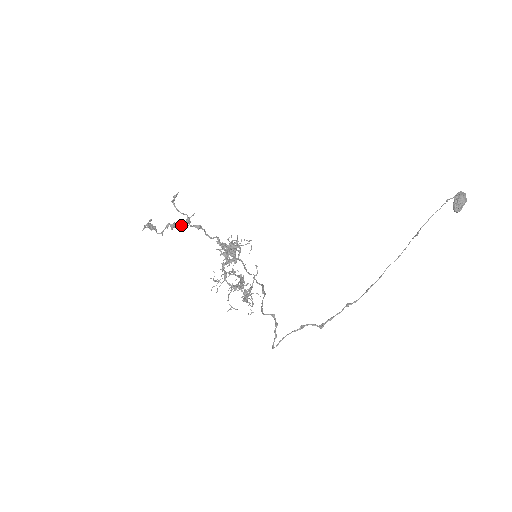
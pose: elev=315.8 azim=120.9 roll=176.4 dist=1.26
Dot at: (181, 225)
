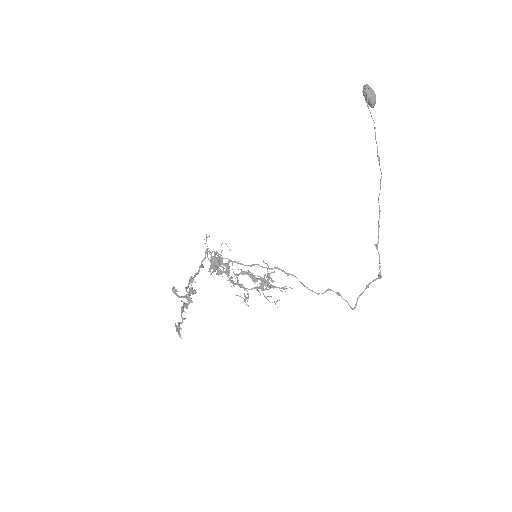
Dot at: (190, 298)
